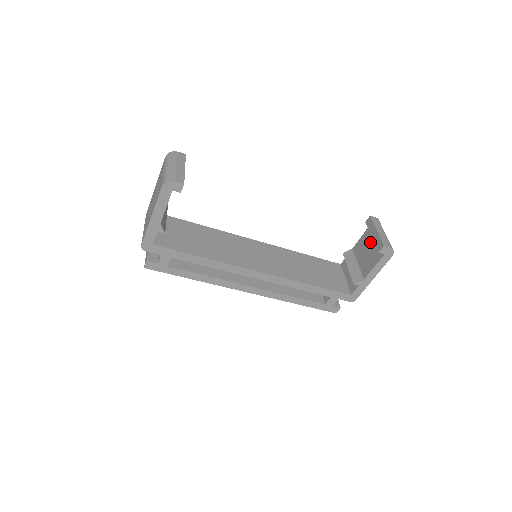
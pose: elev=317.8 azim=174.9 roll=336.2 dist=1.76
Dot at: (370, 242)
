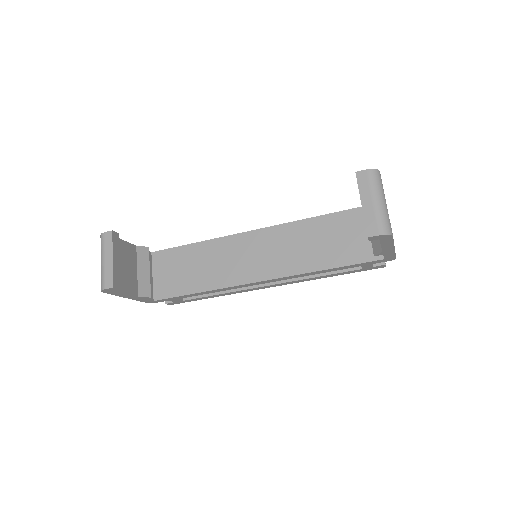
Dot at: occluded
